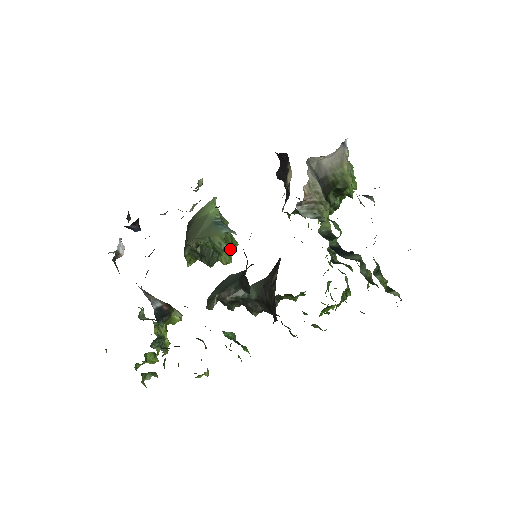
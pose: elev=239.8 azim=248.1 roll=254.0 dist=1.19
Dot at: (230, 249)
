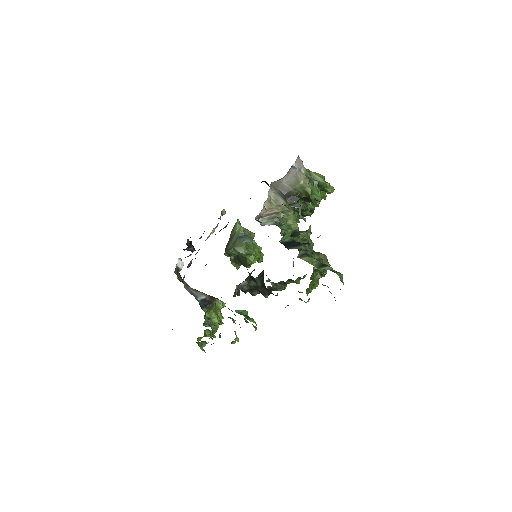
Dot at: (251, 253)
